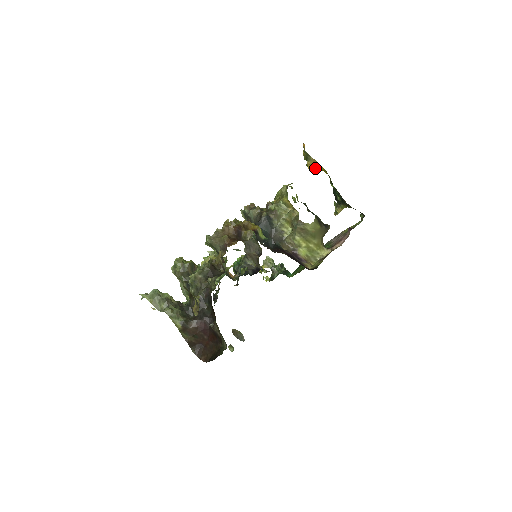
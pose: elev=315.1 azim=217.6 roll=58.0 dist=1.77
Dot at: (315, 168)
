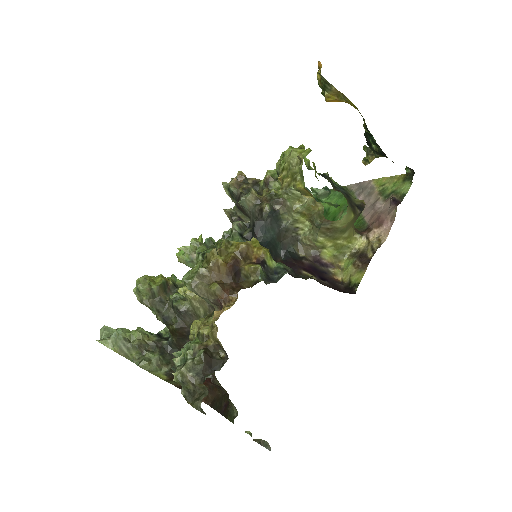
Dot at: (337, 101)
